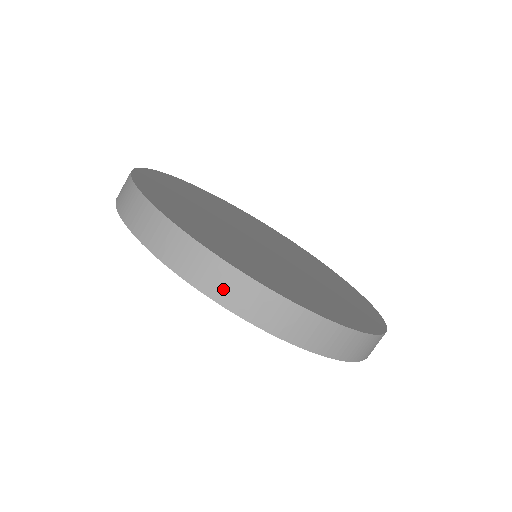
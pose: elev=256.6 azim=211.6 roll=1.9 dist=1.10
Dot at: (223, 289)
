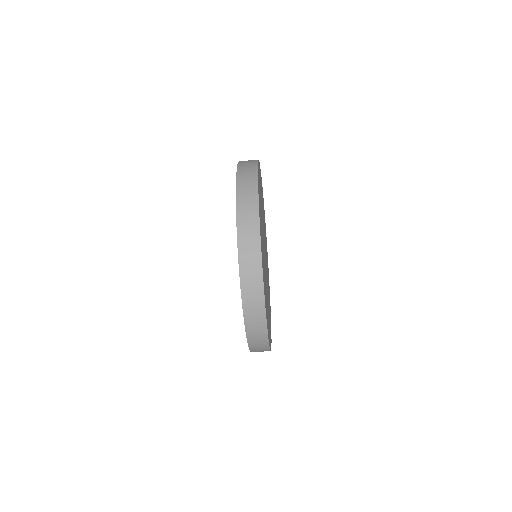
Dot at: (250, 299)
